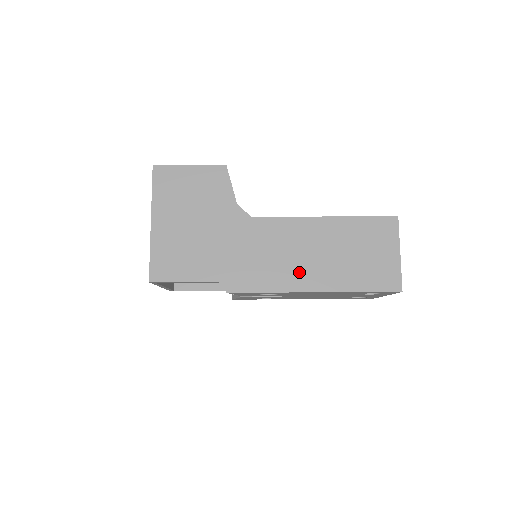
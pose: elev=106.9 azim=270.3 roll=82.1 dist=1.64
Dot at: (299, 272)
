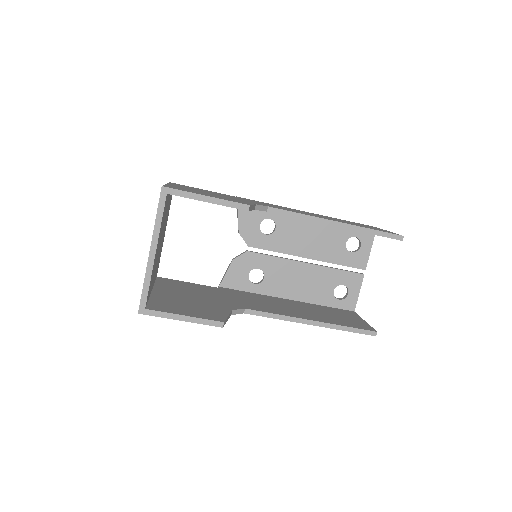
Dot at: occluded
